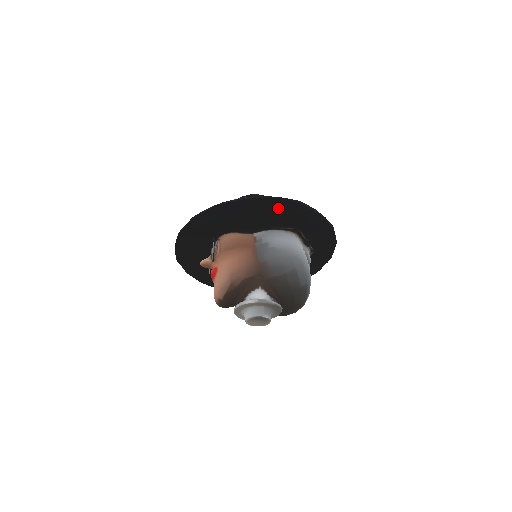
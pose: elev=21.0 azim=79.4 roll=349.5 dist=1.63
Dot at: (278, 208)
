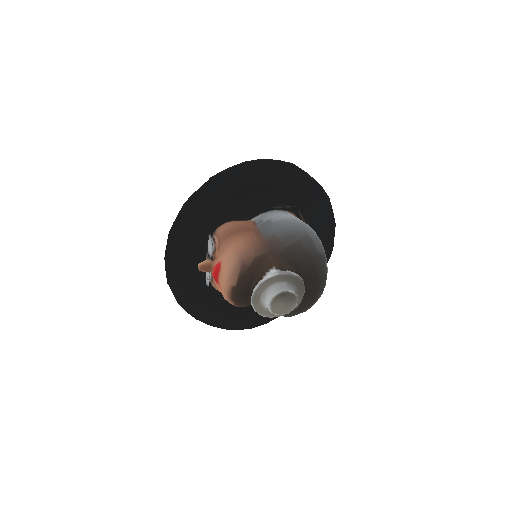
Dot at: (273, 175)
